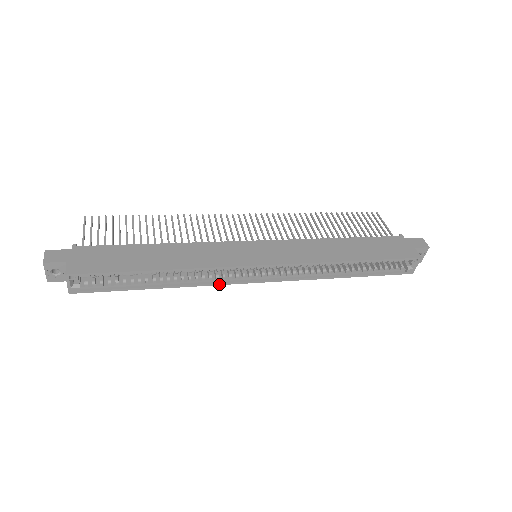
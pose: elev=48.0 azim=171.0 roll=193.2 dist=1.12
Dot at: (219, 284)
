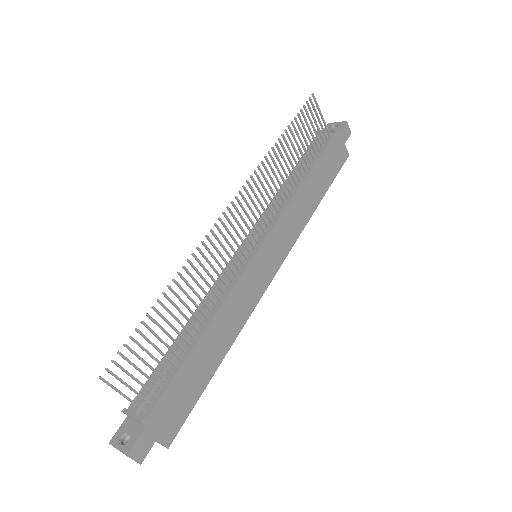
Dot at: occluded
